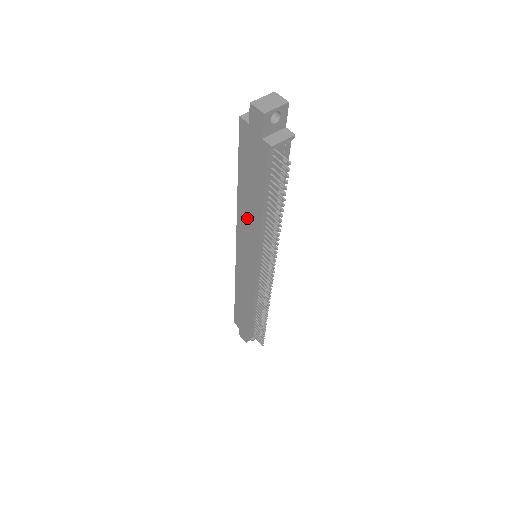
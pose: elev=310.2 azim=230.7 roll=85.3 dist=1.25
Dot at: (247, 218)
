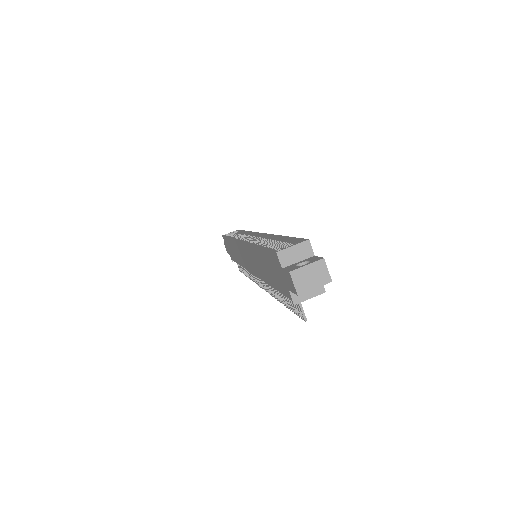
Dot at: (256, 261)
